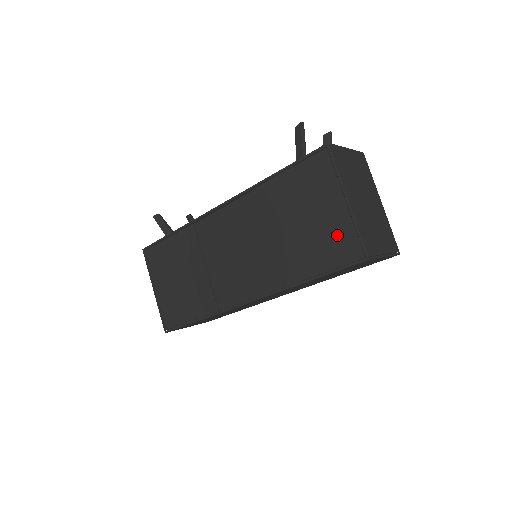
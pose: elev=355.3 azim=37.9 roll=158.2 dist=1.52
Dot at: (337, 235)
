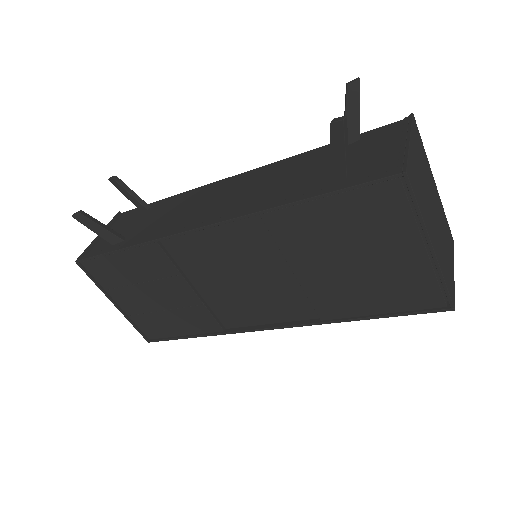
Dot at: (409, 282)
